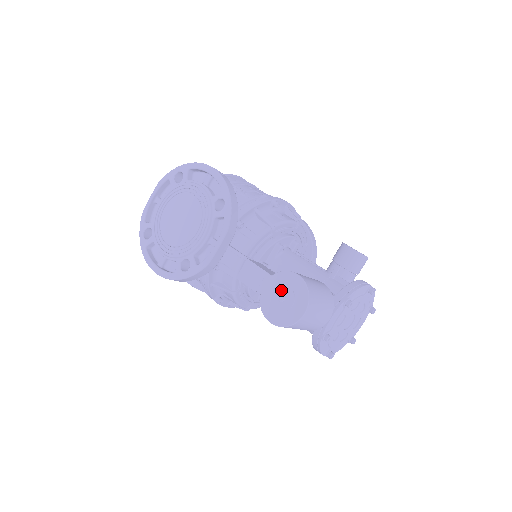
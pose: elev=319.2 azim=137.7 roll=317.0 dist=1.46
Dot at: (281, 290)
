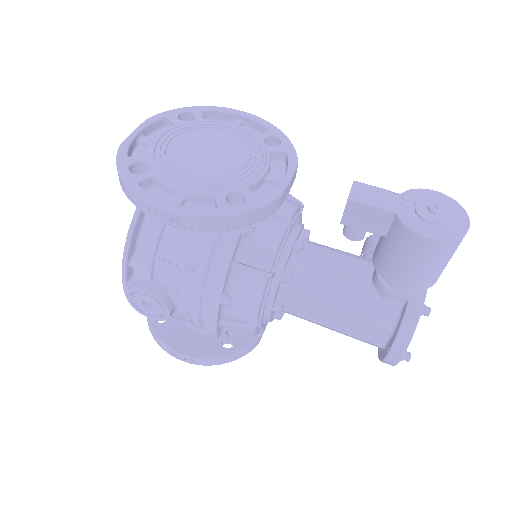
Dot at: (426, 203)
